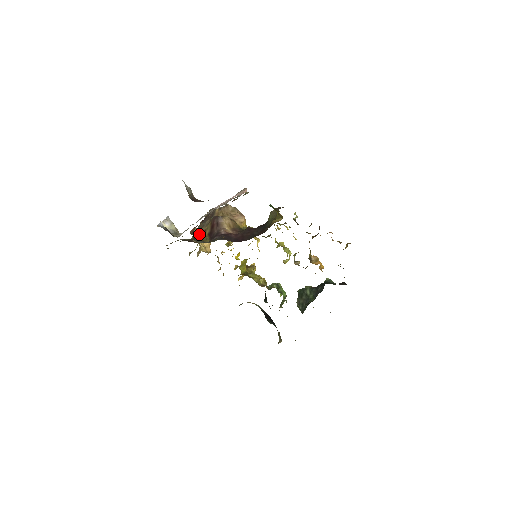
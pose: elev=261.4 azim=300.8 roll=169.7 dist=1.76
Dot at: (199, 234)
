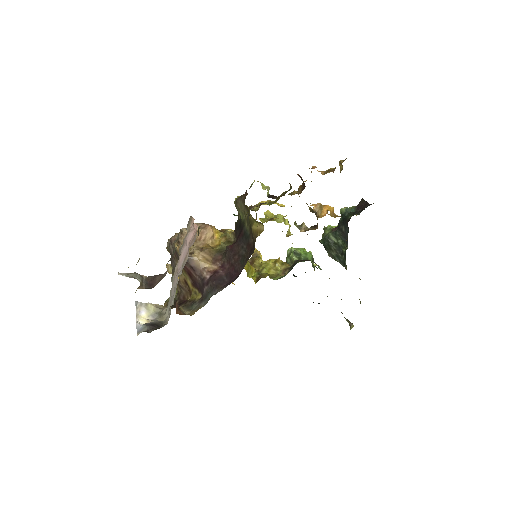
Dot at: (181, 287)
